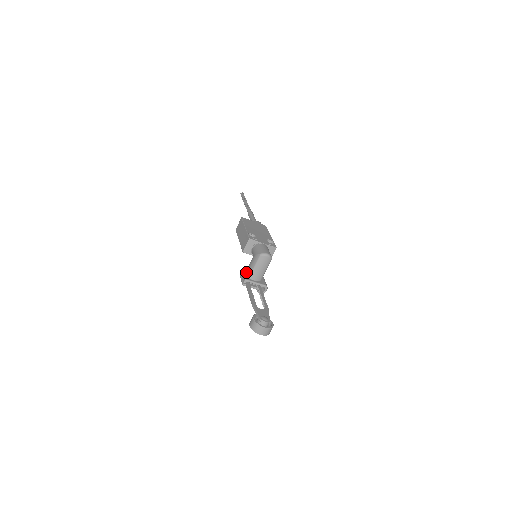
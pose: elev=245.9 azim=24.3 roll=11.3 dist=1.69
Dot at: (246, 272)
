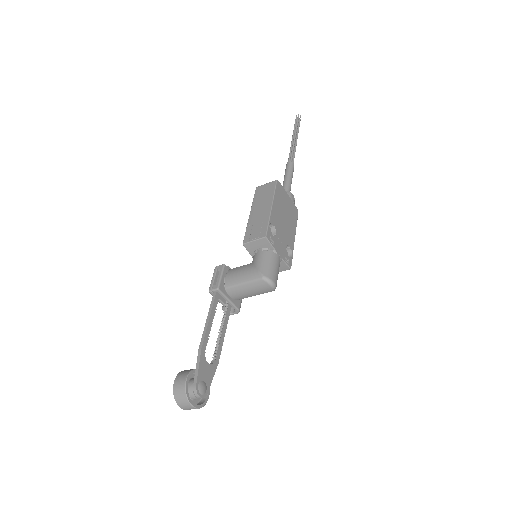
Dot at: (227, 276)
